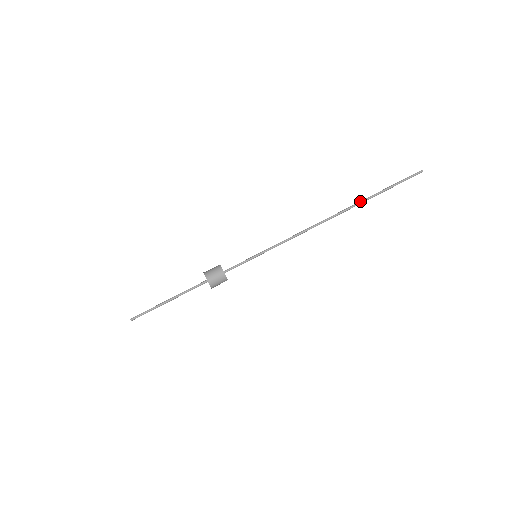
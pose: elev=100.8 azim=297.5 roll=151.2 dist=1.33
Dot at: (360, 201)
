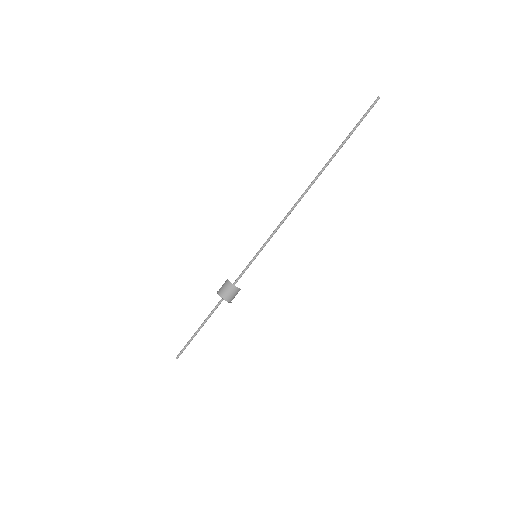
Dot at: (329, 159)
